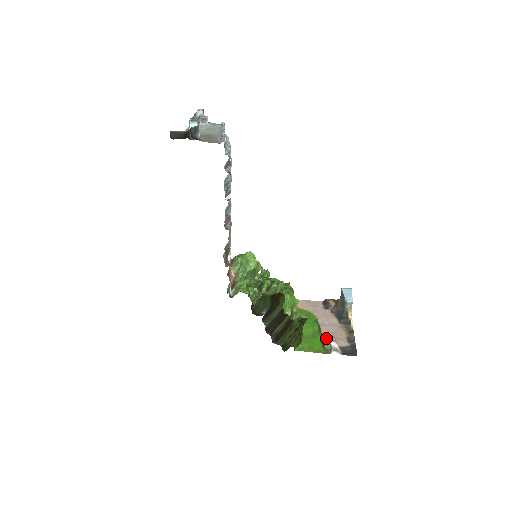
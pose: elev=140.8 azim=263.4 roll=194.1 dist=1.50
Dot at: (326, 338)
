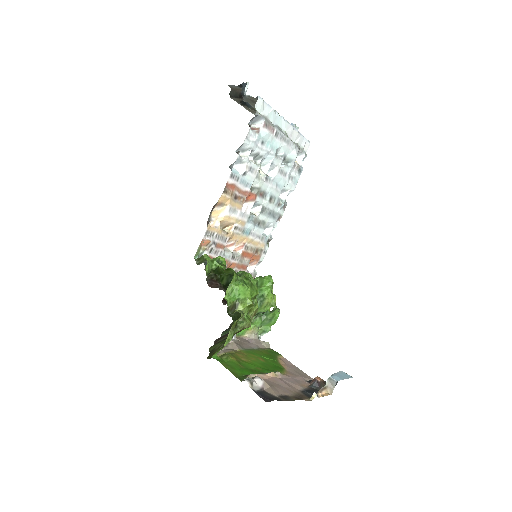
Dot at: occluded
